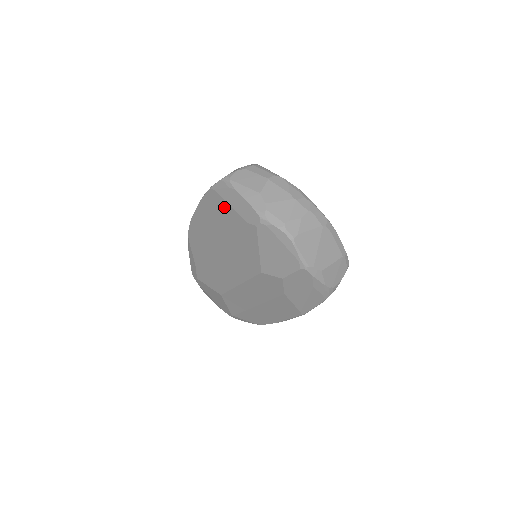
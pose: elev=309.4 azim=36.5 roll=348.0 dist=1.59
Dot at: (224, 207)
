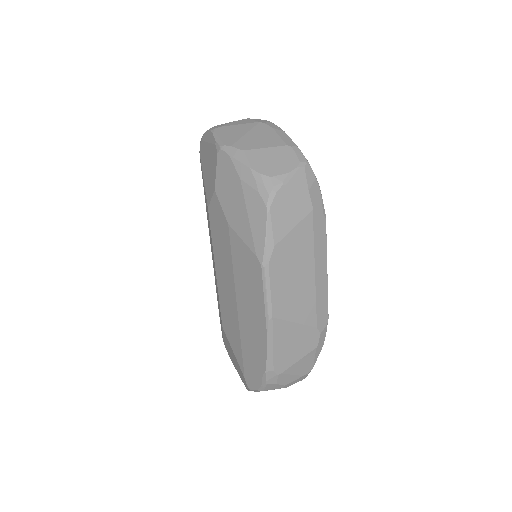
Dot at: occluded
